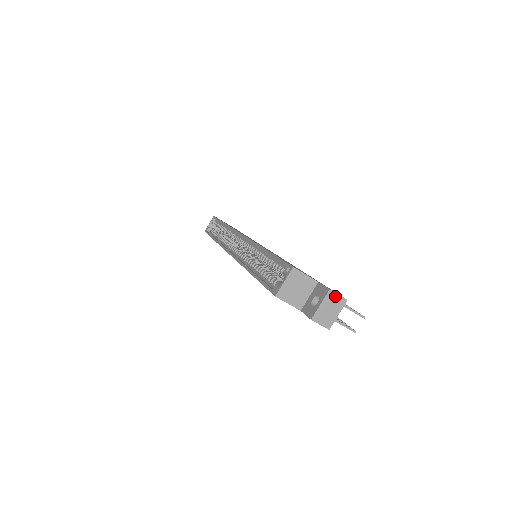
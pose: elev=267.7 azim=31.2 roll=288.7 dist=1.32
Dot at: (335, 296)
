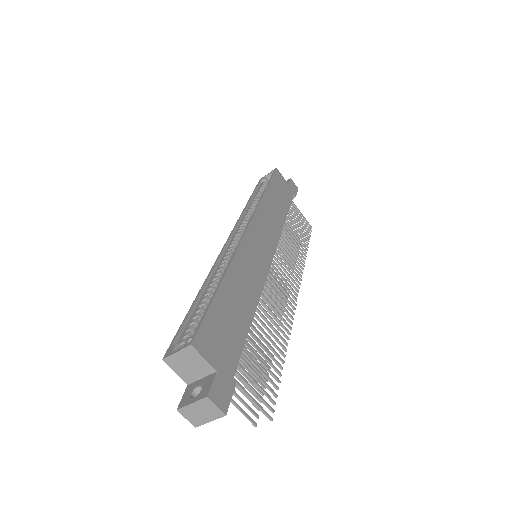
Dot at: (212, 405)
